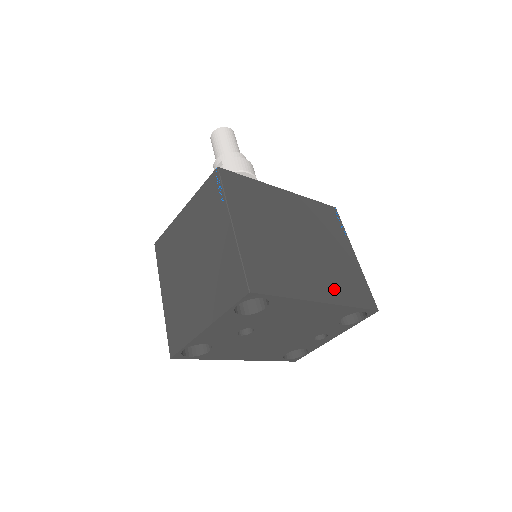
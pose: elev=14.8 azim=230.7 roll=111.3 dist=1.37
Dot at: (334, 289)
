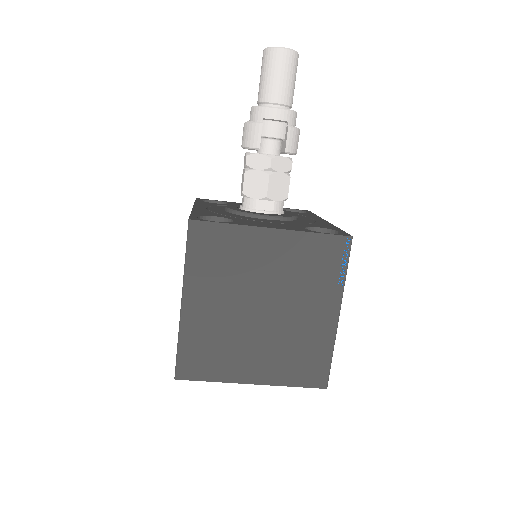
Dot at: occluded
